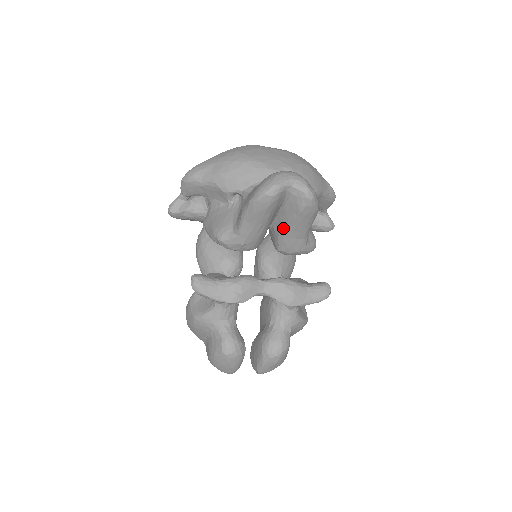
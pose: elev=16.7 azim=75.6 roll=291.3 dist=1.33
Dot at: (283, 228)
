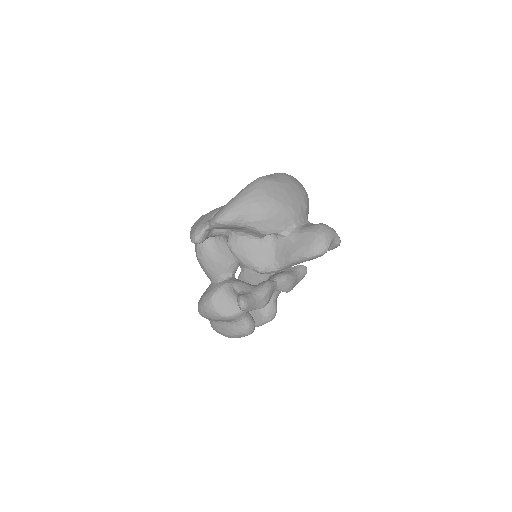
Dot at: occluded
